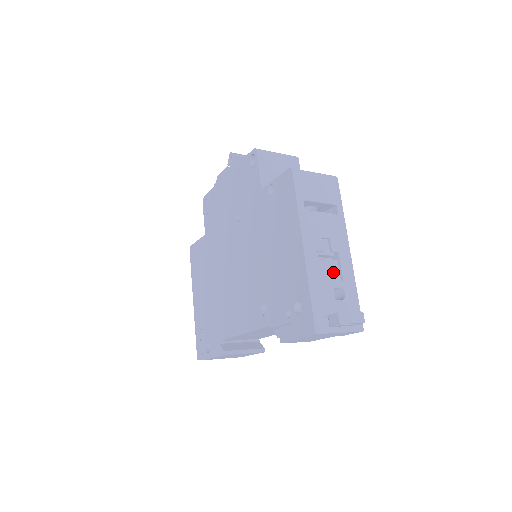
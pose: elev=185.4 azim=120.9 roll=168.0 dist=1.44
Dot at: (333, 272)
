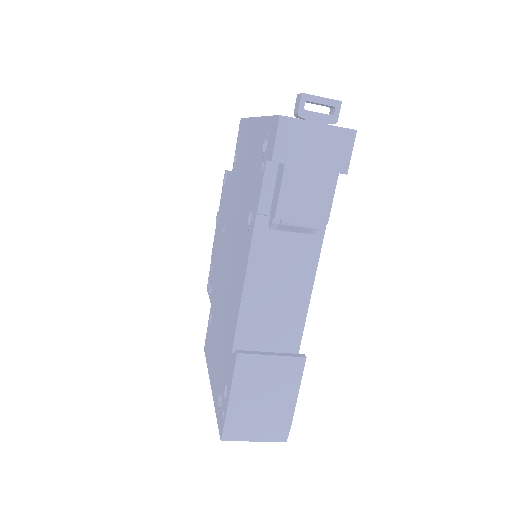
Dot at: occluded
